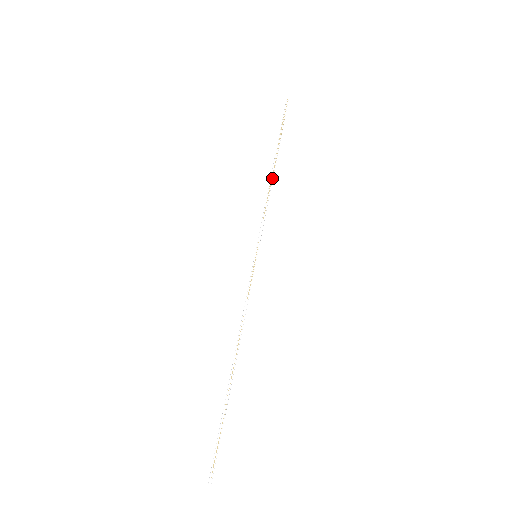
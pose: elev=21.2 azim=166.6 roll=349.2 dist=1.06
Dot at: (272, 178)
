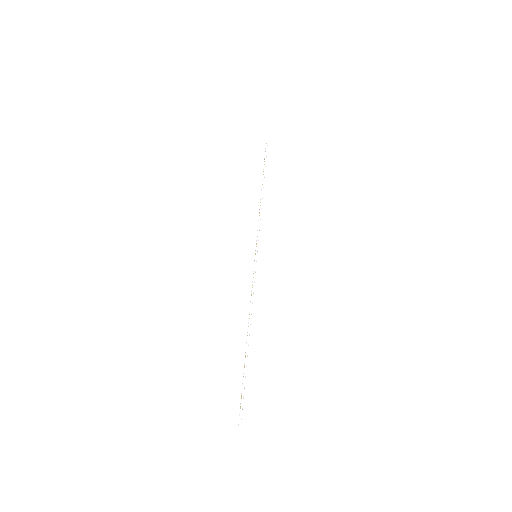
Dot at: (261, 199)
